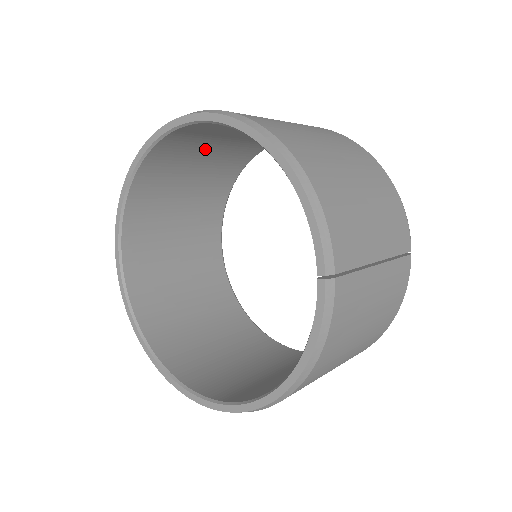
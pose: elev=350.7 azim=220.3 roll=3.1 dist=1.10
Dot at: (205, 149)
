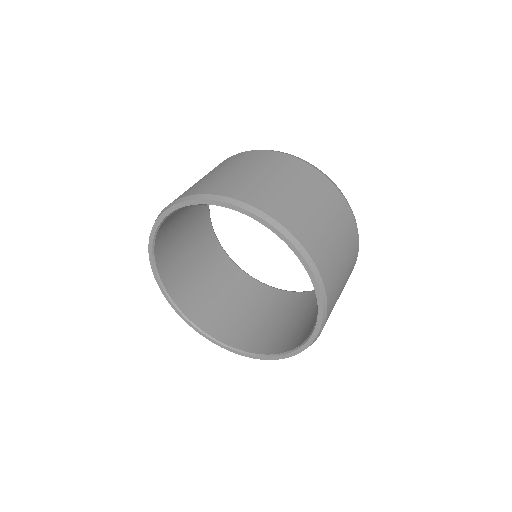
Dot at: occluded
